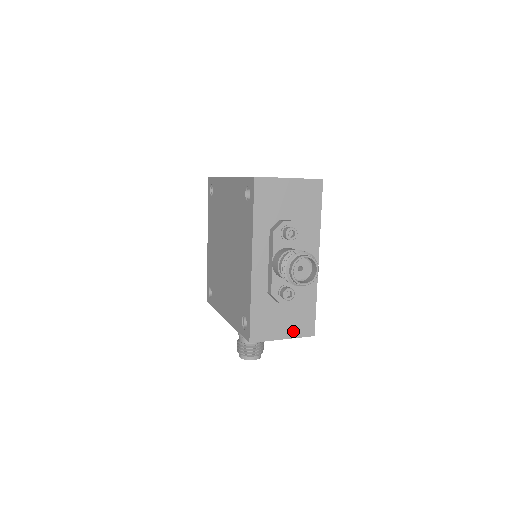
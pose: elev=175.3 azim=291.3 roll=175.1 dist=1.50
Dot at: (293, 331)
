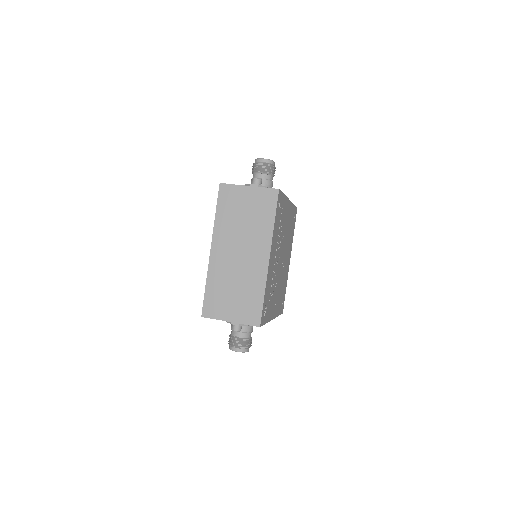
Dot at: occluded
